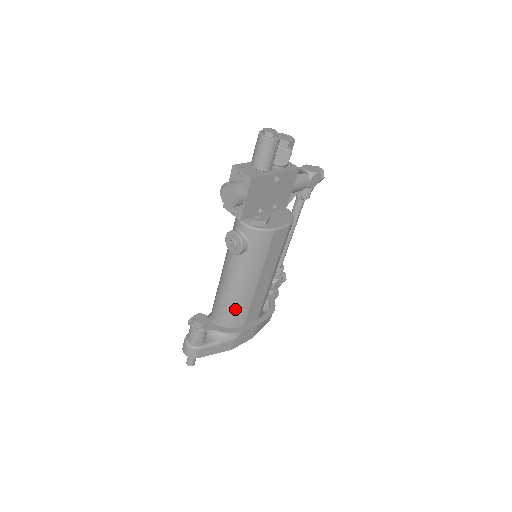
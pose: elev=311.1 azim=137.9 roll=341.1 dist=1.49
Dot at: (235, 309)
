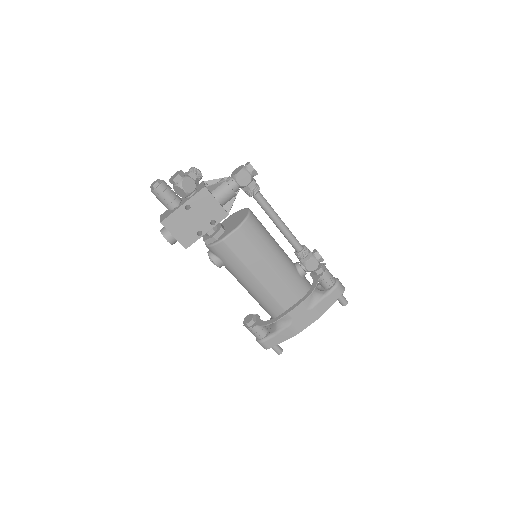
Dot at: (264, 304)
